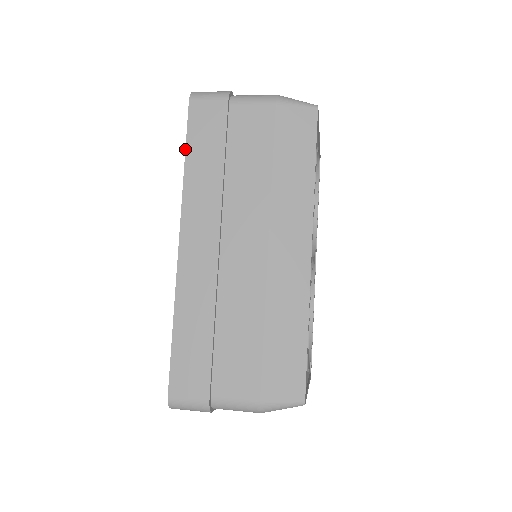
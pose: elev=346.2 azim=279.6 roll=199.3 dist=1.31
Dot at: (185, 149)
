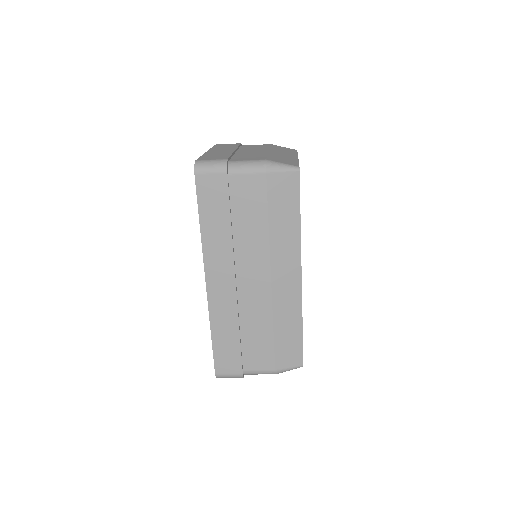
Dot at: occluded
